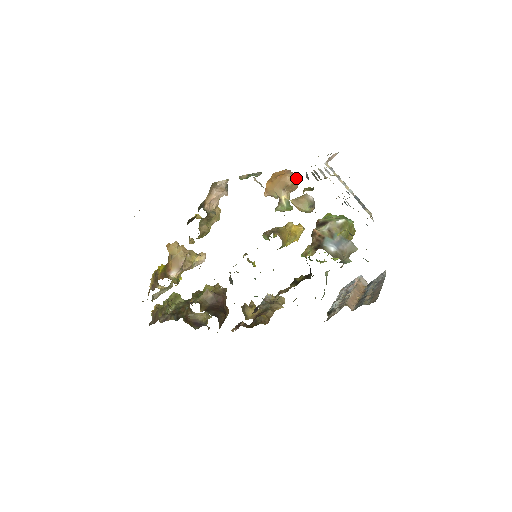
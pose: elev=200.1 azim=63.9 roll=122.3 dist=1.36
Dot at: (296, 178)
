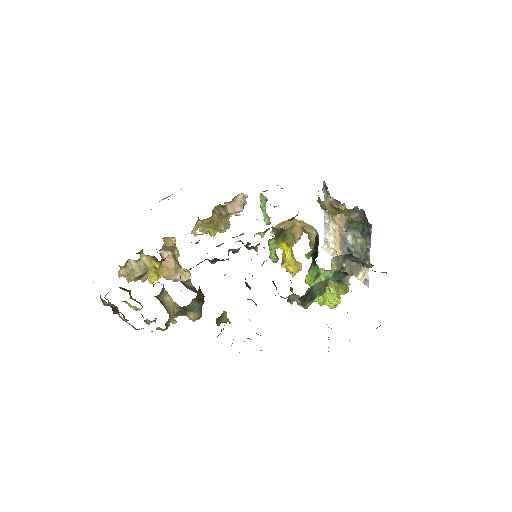
Dot at: occluded
